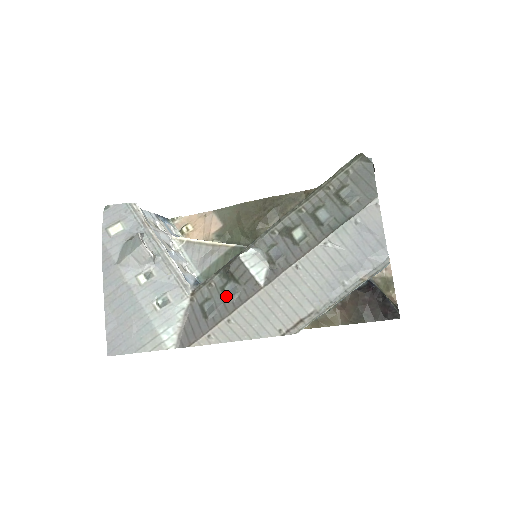
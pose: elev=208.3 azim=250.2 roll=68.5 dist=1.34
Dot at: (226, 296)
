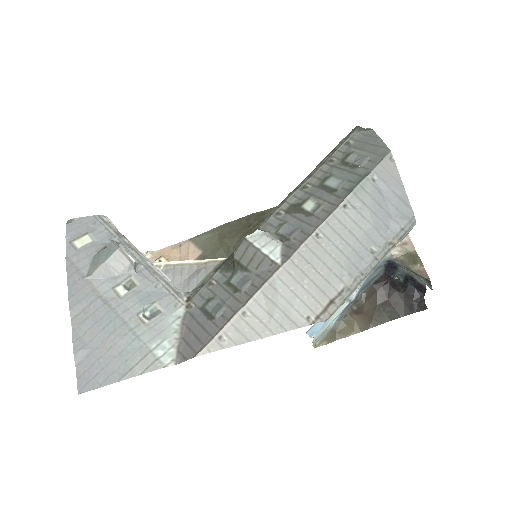
Dot at: (234, 289)
